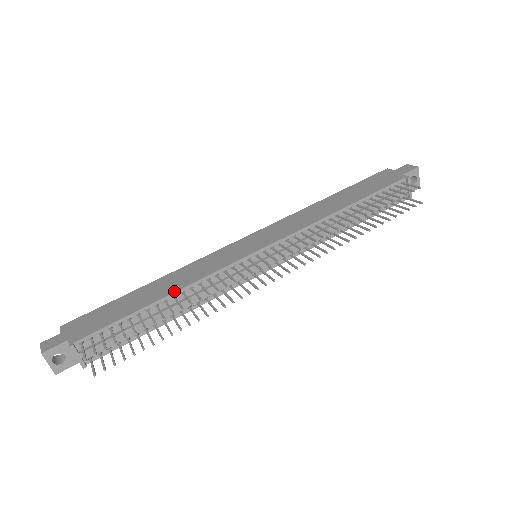
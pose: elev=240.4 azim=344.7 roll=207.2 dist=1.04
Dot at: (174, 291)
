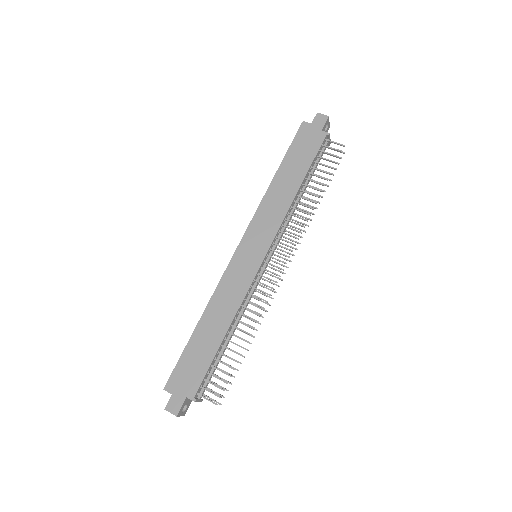
Dot at: (230, 323)
